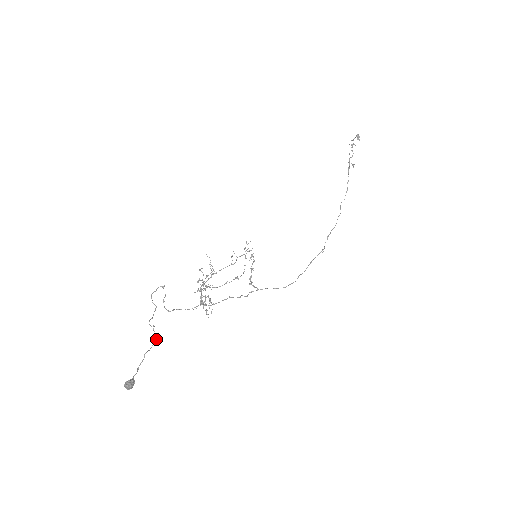
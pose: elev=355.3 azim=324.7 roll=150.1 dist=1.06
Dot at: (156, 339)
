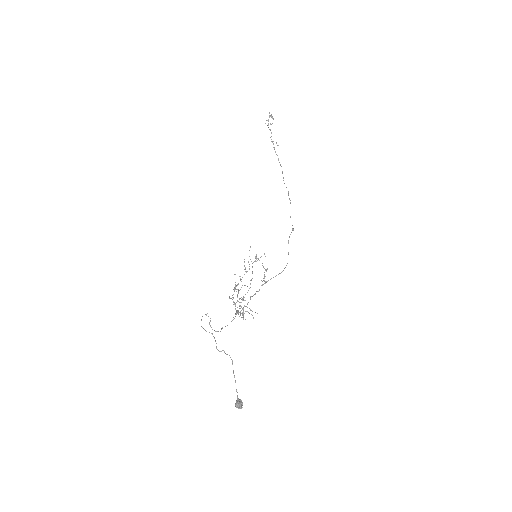
Dot at: (232, 360)
